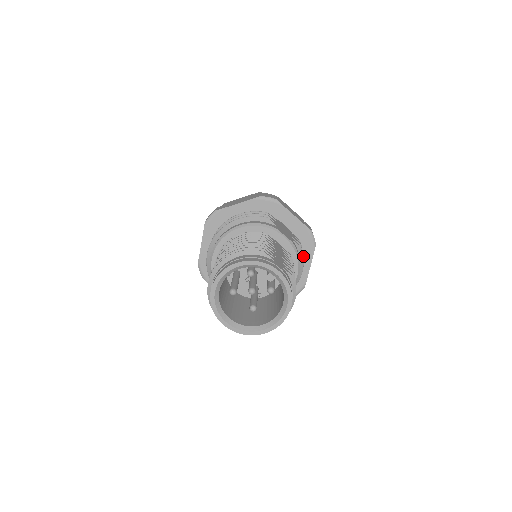
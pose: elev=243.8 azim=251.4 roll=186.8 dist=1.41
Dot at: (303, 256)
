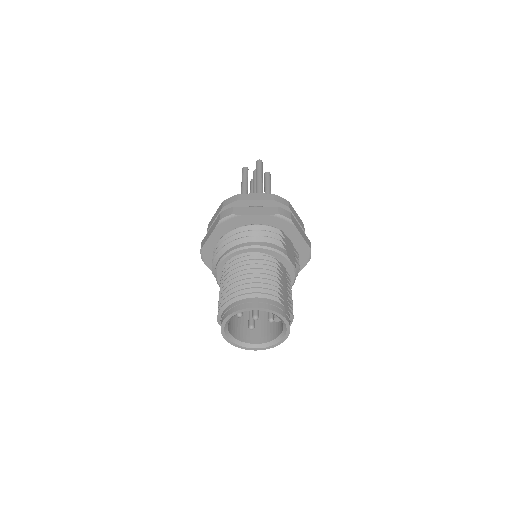
Dot at: occluded
